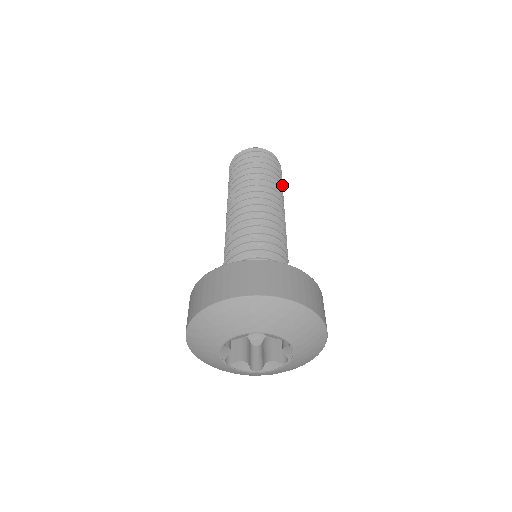
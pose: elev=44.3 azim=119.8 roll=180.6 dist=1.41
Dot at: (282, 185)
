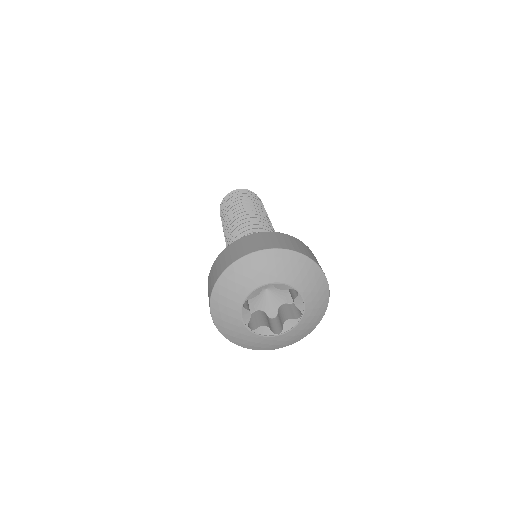
Dot at: occluded
